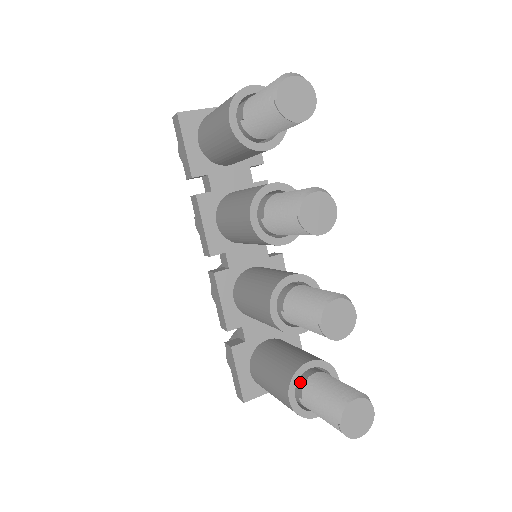
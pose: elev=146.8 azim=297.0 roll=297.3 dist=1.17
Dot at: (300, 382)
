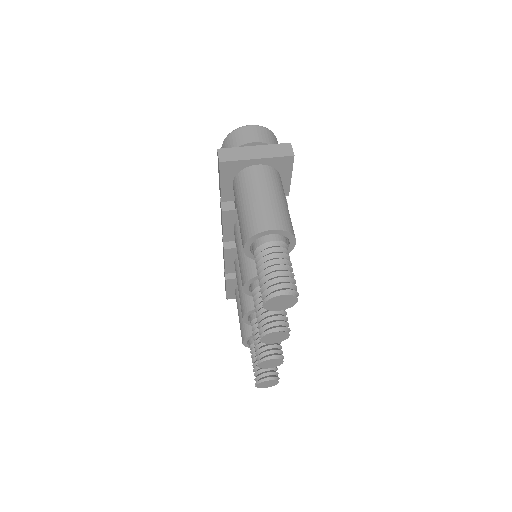
Dot at: (252, 339)
